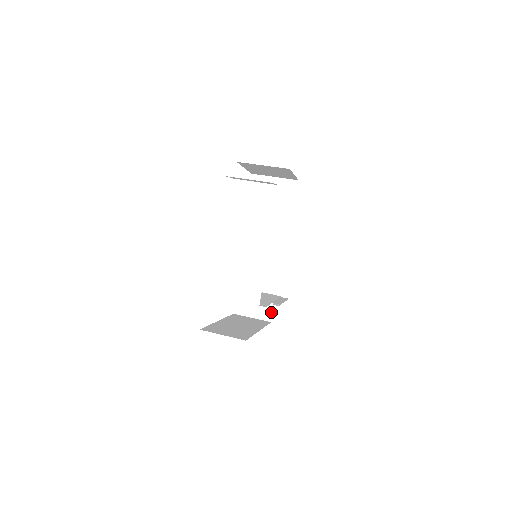
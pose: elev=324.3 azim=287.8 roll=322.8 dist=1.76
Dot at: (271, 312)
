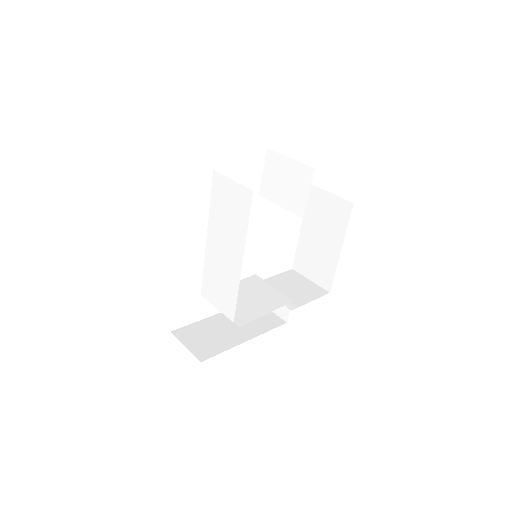
Dot at: (287, 312)
